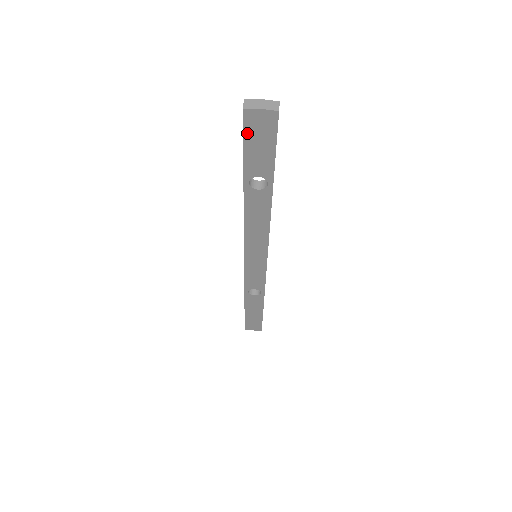
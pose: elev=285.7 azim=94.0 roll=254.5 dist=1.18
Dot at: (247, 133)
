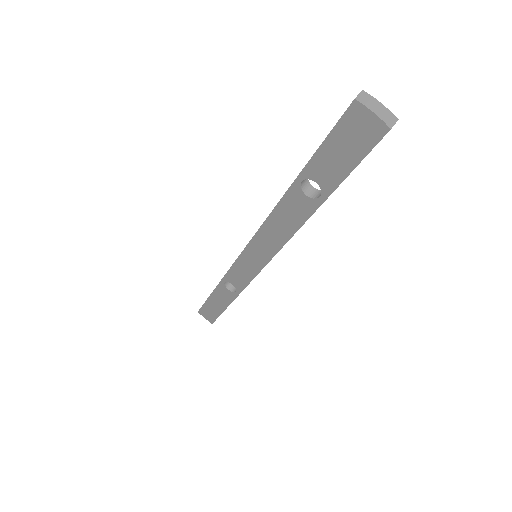
Dot at: (339, 128)
